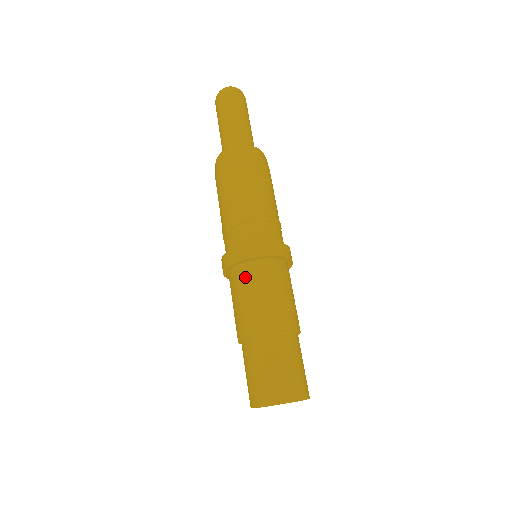
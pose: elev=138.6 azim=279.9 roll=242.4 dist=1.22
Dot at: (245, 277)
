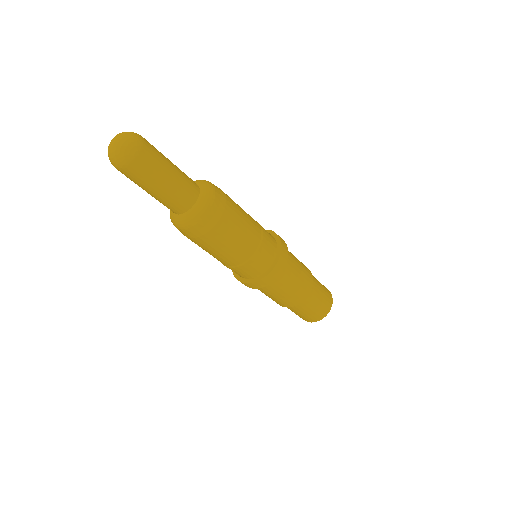
Dot at: (276, 286)
